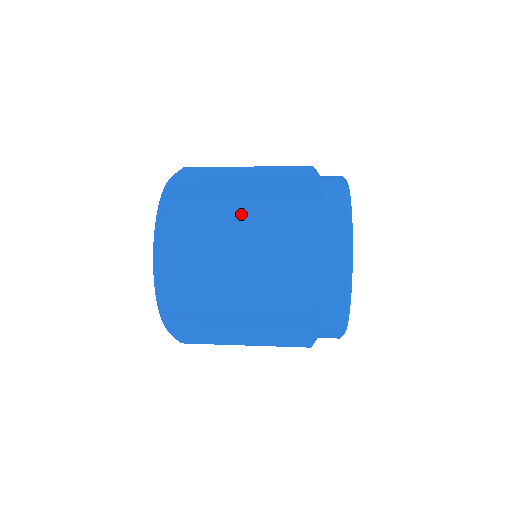
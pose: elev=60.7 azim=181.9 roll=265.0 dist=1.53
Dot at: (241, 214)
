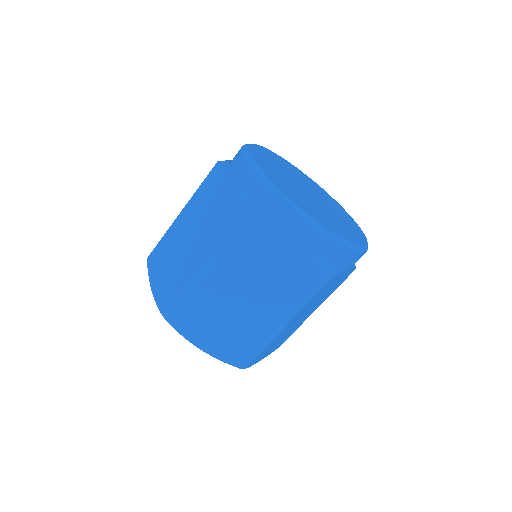
Dot at: (184, 215)
